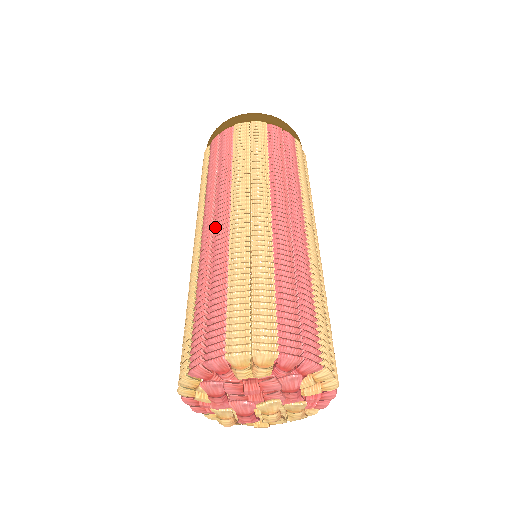
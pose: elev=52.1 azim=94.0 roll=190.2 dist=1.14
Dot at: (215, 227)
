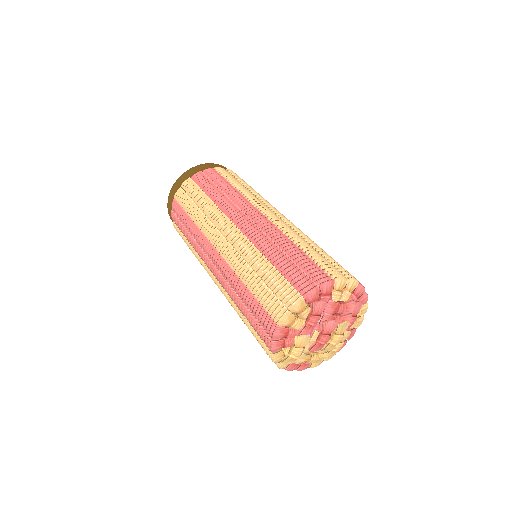
Dot at: (253, 220)
